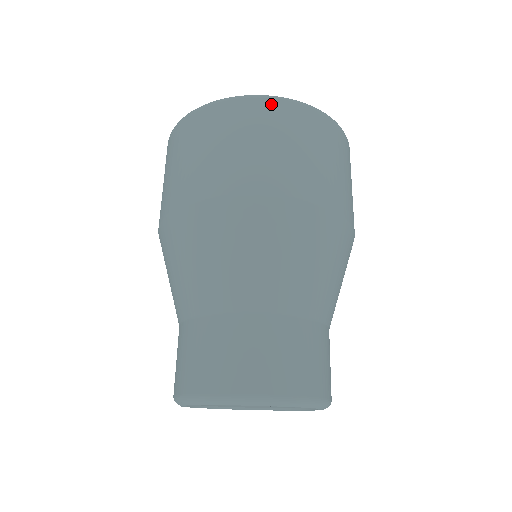
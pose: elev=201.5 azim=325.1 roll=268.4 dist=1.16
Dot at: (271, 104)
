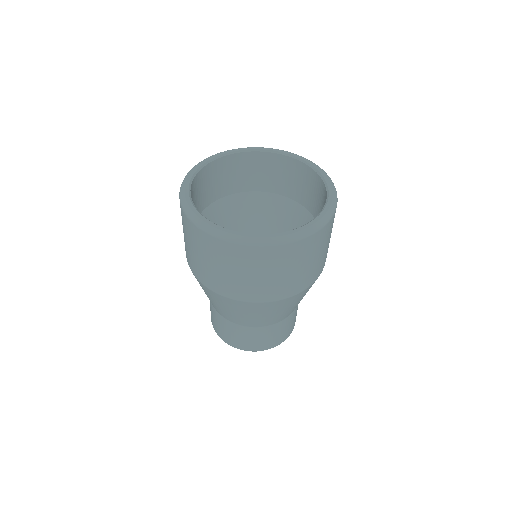
Dot at: (197, 231)
